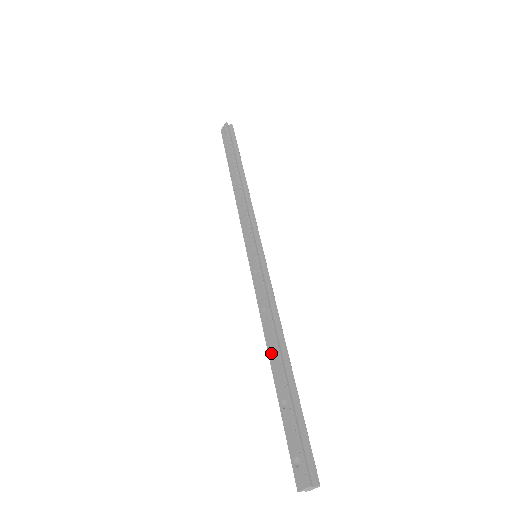
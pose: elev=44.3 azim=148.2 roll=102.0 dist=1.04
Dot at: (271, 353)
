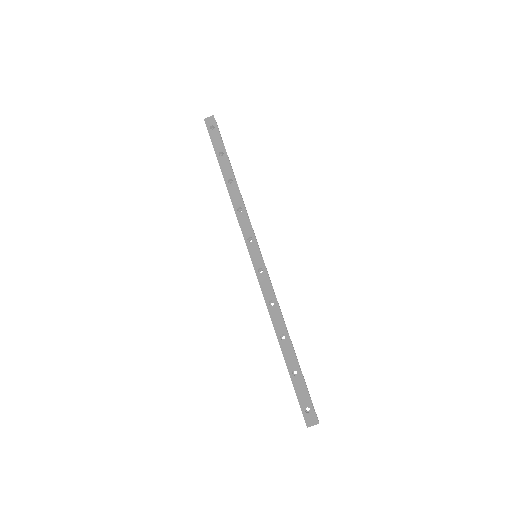
Dot at: (280, 336)
